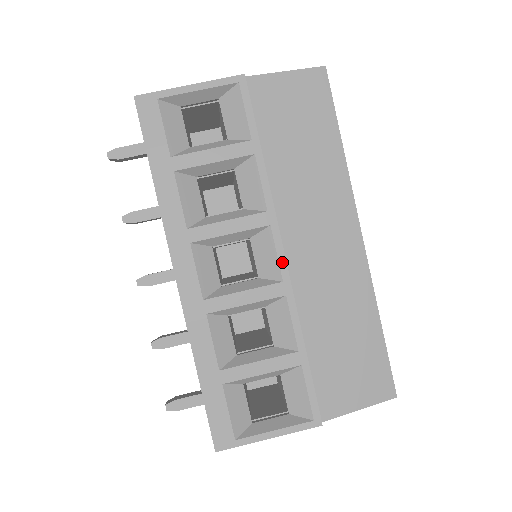
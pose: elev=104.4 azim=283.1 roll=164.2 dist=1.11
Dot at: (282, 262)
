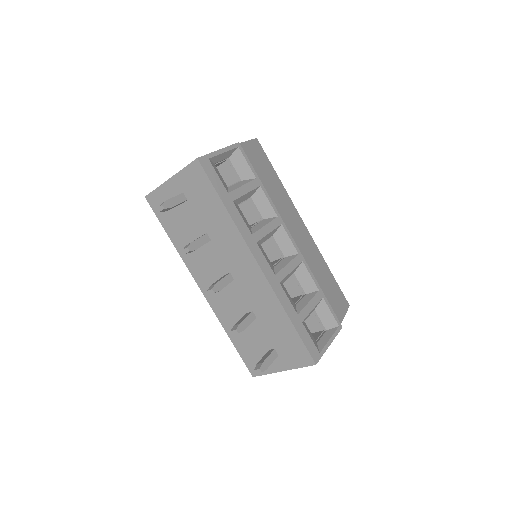
Dot at: (294, 243)
